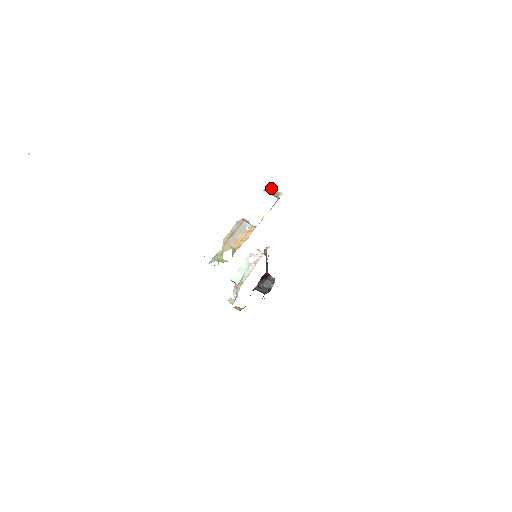
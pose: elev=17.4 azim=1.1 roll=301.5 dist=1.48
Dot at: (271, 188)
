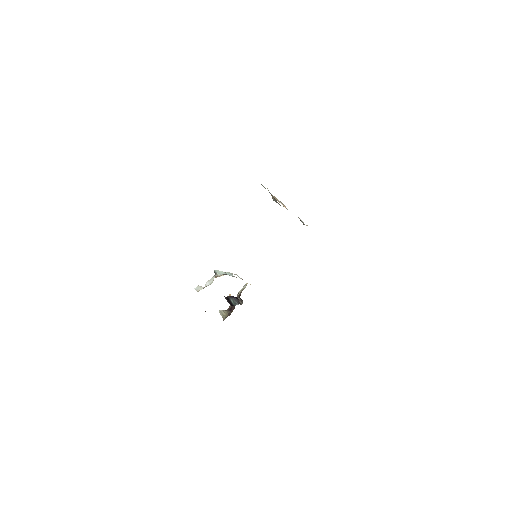
Dot at: occluded
